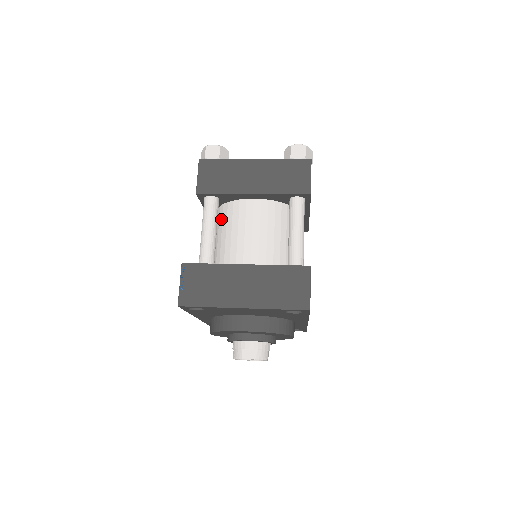
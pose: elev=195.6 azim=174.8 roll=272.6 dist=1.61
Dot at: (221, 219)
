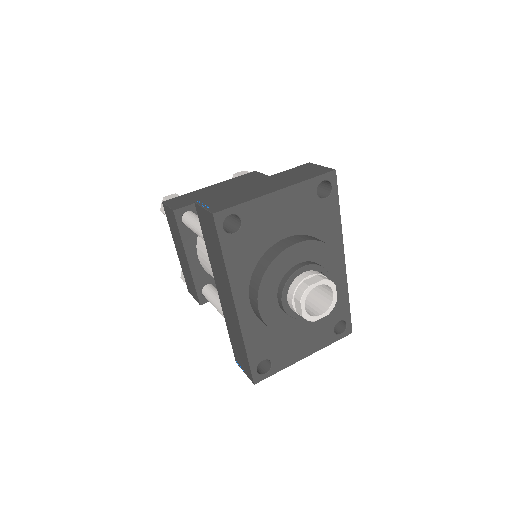
Dot at: occluded
